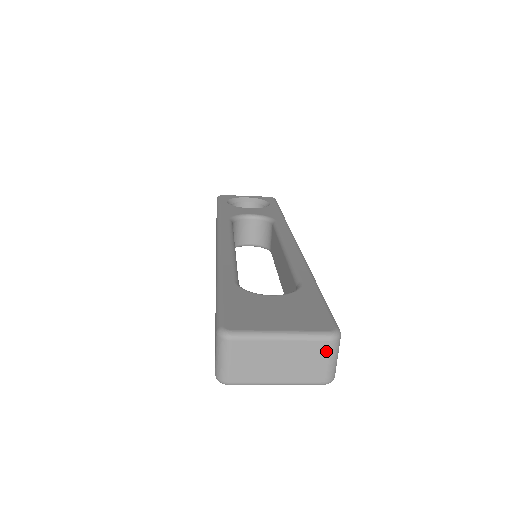
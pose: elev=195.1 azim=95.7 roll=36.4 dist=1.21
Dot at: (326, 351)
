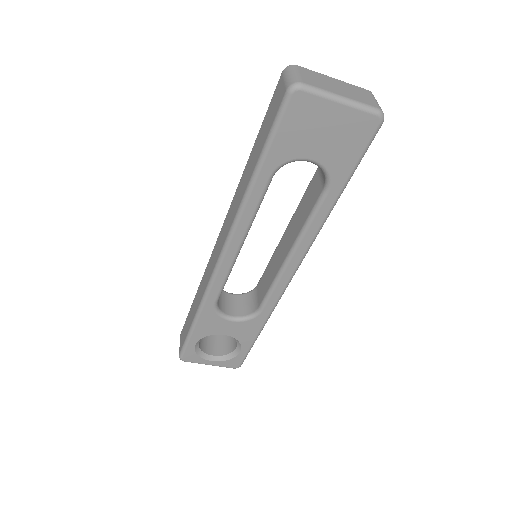
Dot at: (369, 94)
